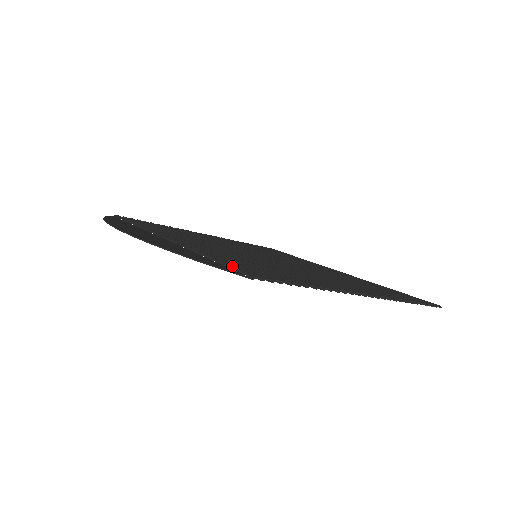
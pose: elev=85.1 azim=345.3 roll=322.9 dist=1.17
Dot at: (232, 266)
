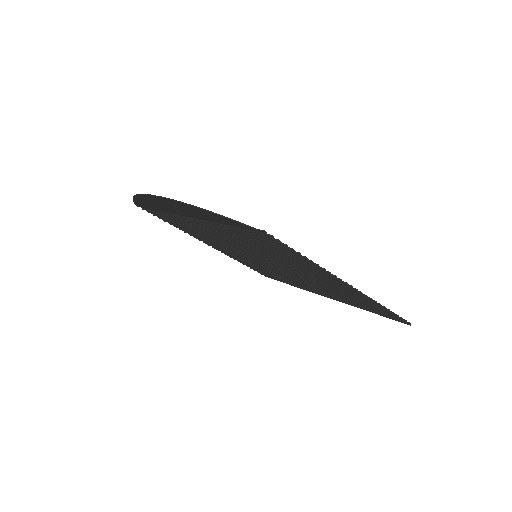
Dot at: occluded
